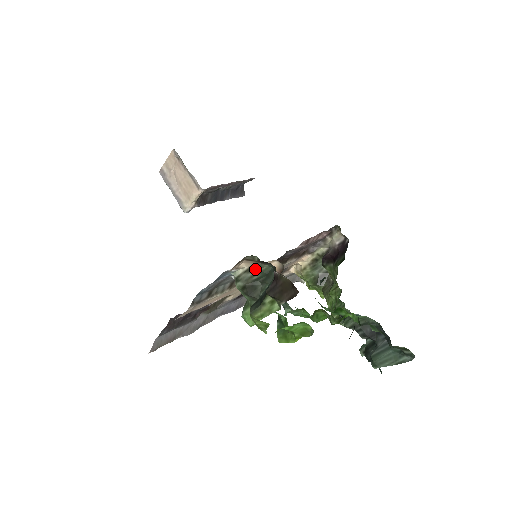
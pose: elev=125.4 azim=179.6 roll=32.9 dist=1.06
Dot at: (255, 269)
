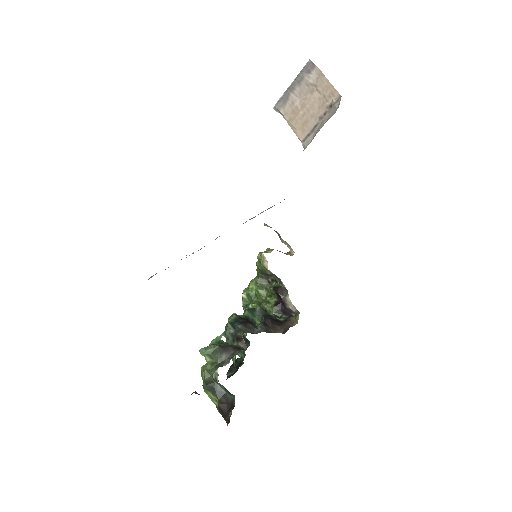
Dot at: occluded
